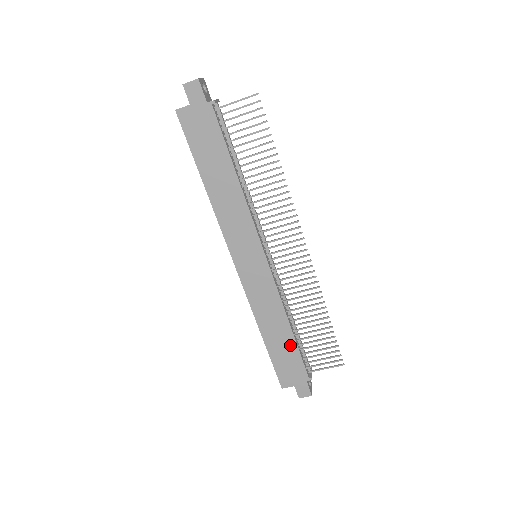
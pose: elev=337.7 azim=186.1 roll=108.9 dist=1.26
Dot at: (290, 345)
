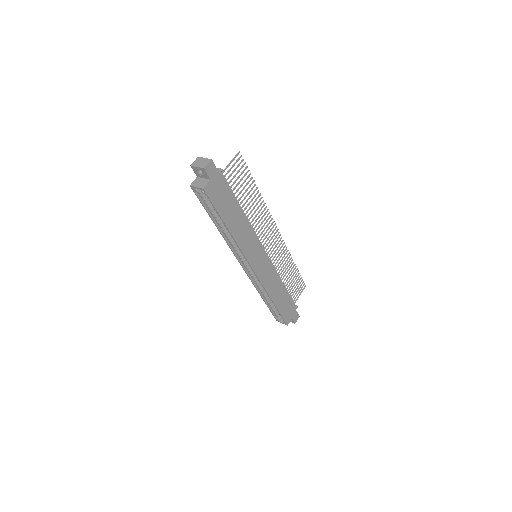
Dot at: (286, 296)
